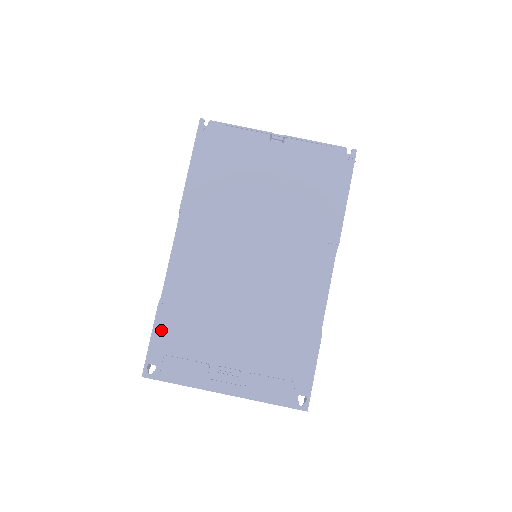
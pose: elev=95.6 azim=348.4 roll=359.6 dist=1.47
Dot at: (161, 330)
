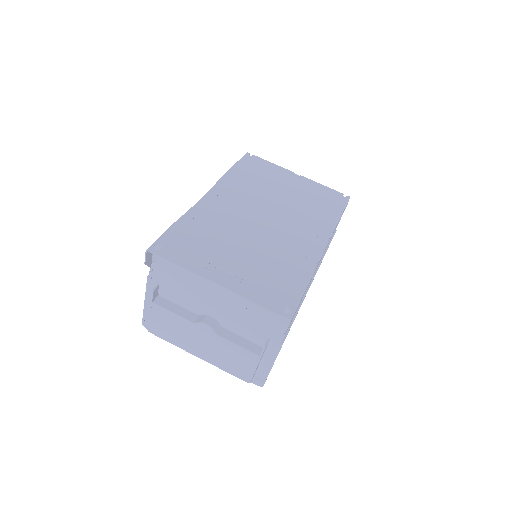
Dot at: (177, 229)
